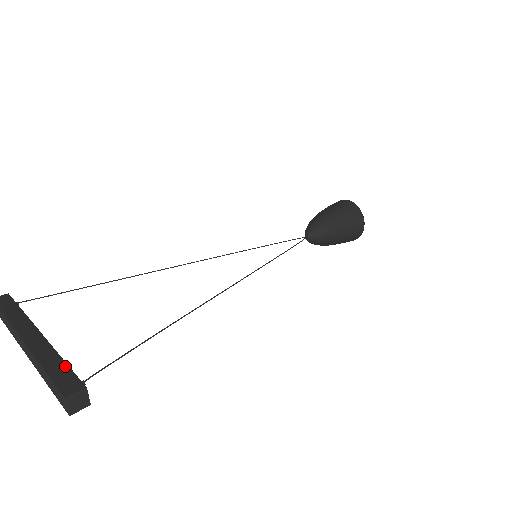
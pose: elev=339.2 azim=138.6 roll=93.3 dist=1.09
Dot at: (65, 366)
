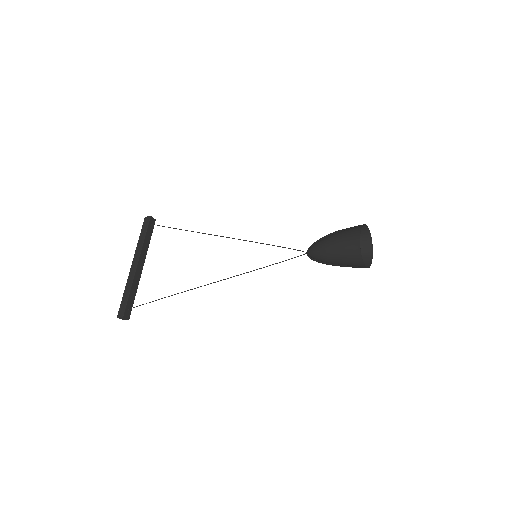
Dot at: (127, 298)
